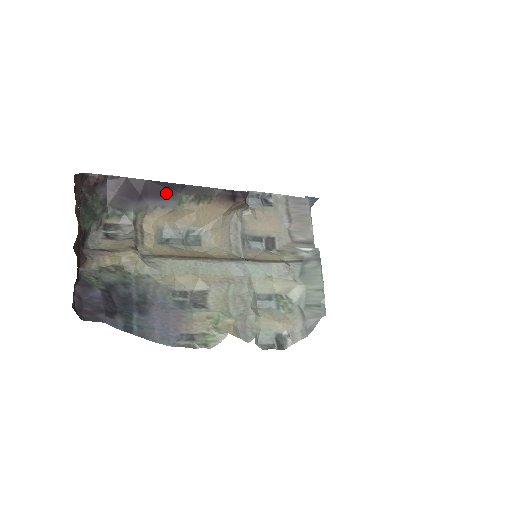
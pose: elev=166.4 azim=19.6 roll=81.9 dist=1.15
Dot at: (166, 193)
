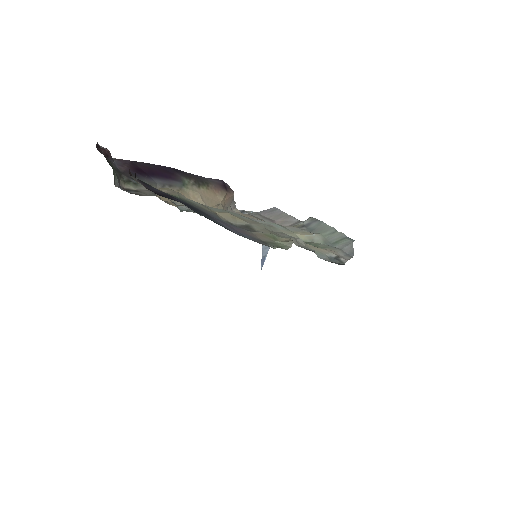
Dot at: (170, 176)
